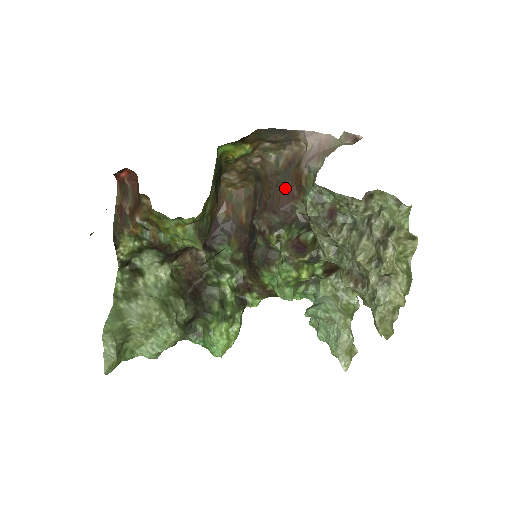
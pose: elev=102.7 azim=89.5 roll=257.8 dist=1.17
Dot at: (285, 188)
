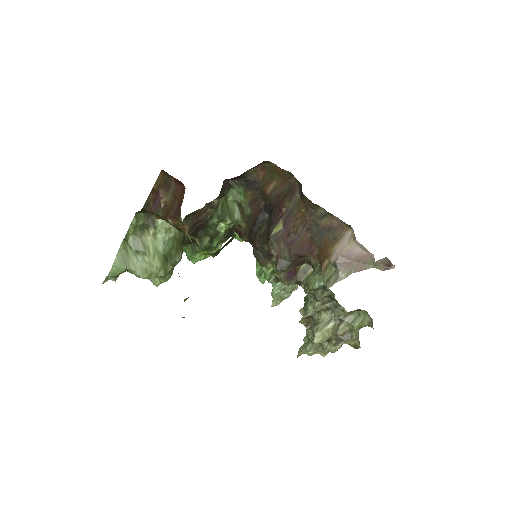
Dot at: (311, 241)
